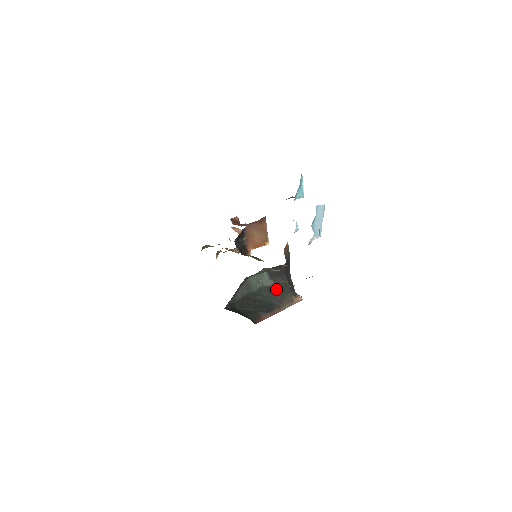
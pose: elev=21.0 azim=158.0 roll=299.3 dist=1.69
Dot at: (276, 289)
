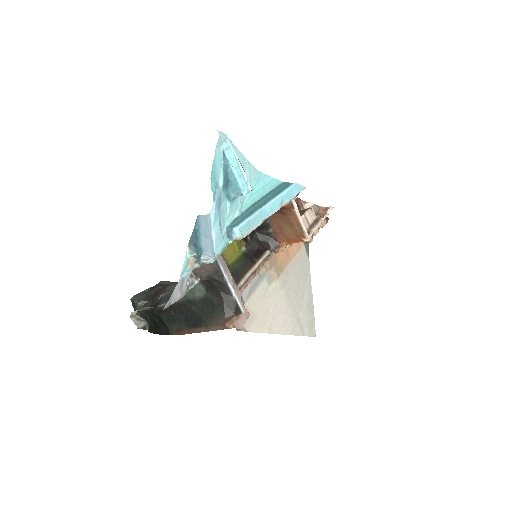
Dot at: (211, 304)
